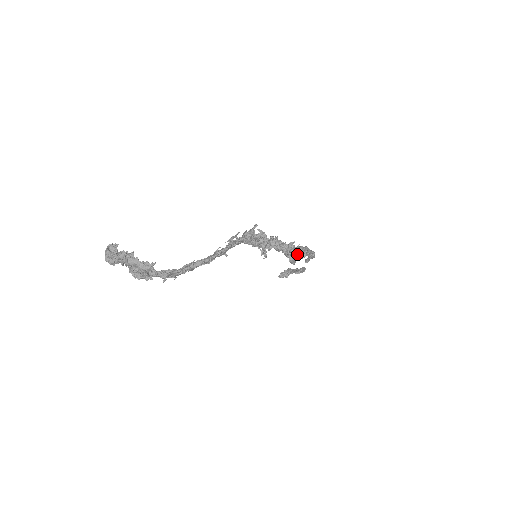
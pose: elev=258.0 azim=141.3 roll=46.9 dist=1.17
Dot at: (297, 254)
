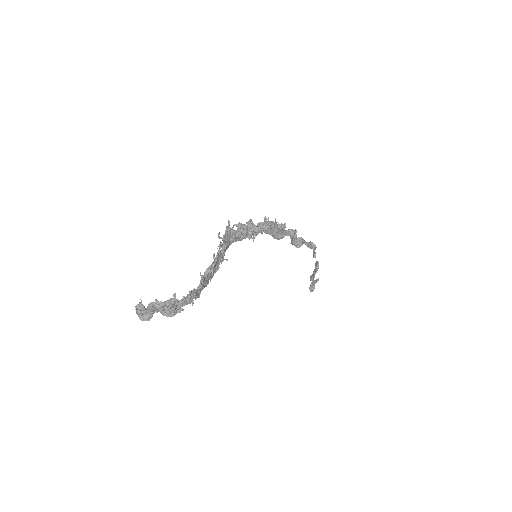
Dot at: (277, 224)
